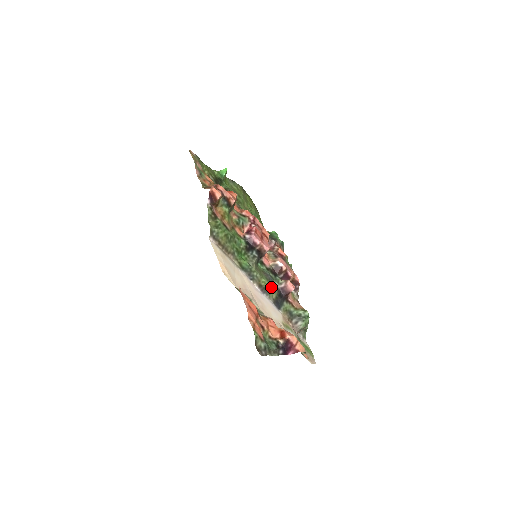
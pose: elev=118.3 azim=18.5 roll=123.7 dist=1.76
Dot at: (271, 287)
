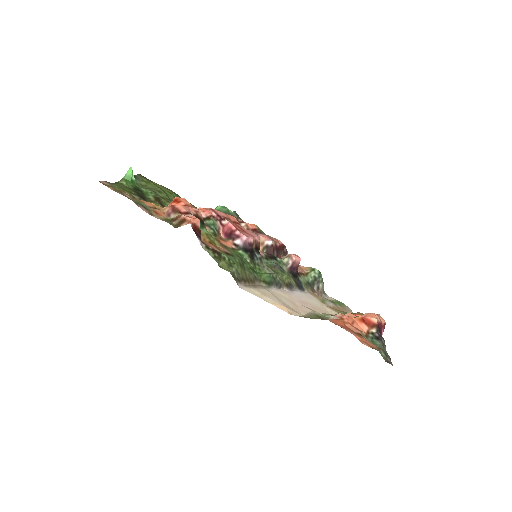
Dot at: occluded
